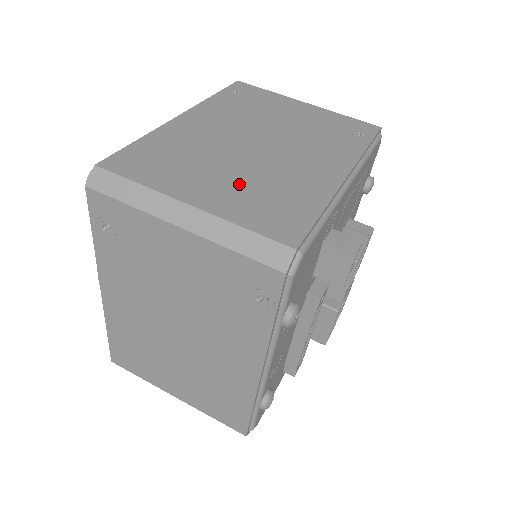
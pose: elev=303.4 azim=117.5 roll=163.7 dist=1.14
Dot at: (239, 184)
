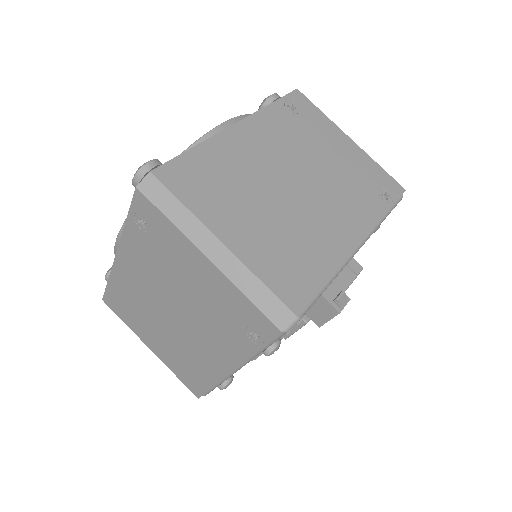
Dot at: (269, 229)
